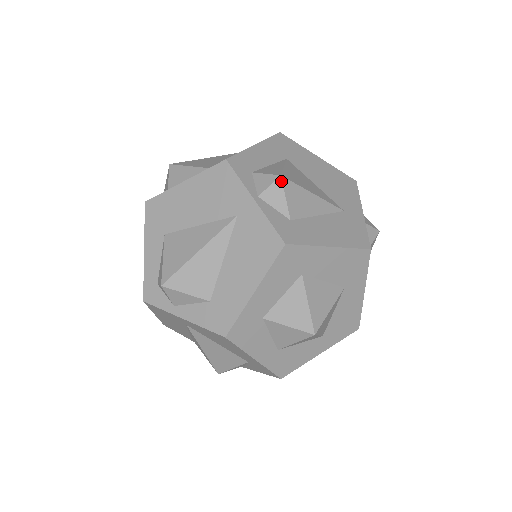
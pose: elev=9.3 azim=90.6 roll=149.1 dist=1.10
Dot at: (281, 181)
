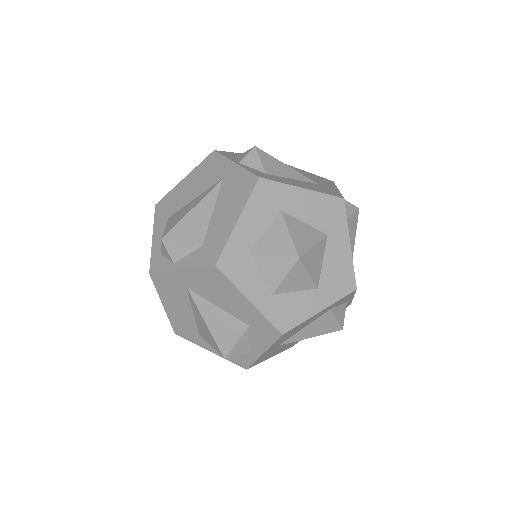
Dot at: (256, 150)
